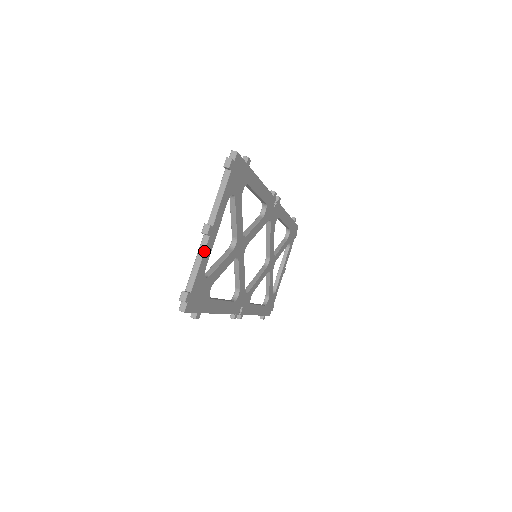
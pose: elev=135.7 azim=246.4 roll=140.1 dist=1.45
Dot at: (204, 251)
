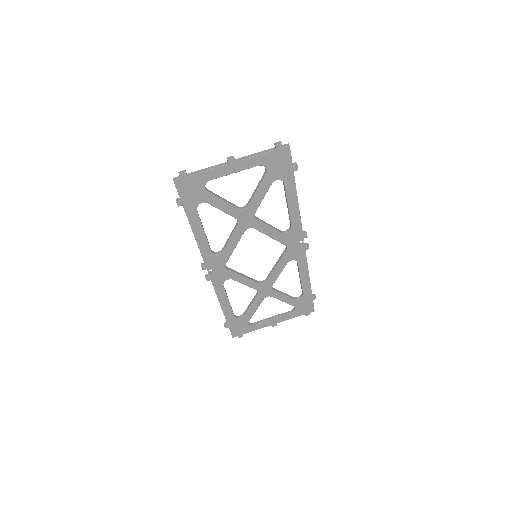
Dot at: (217, 167)
